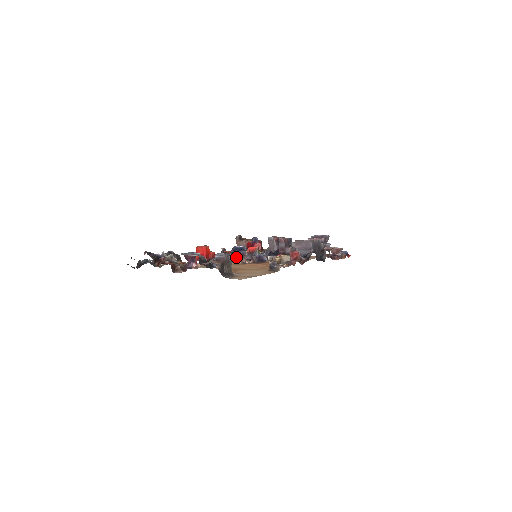
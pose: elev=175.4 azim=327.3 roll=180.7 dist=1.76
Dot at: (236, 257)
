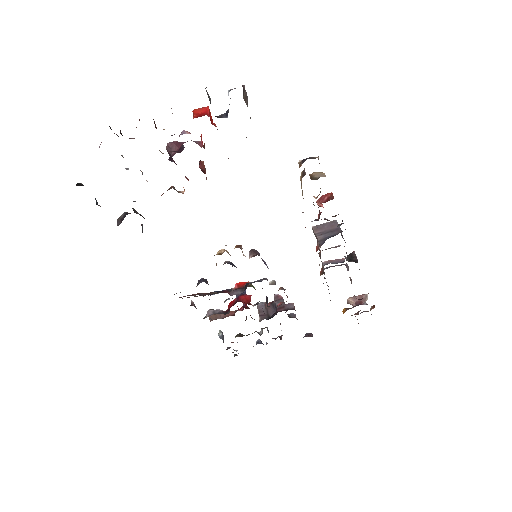
Dot at: (224, 263)
